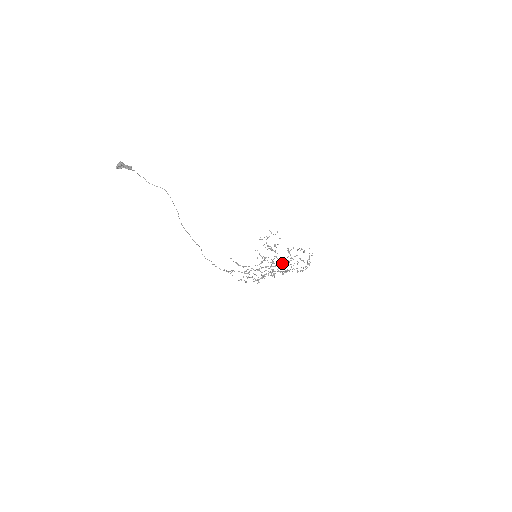
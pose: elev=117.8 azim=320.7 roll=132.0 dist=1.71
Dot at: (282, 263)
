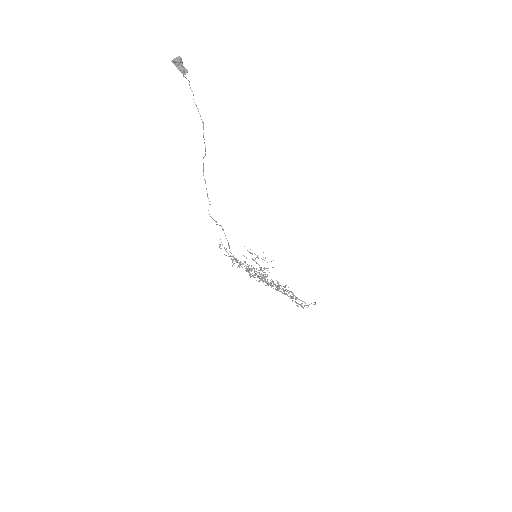
Dot at: occluded
